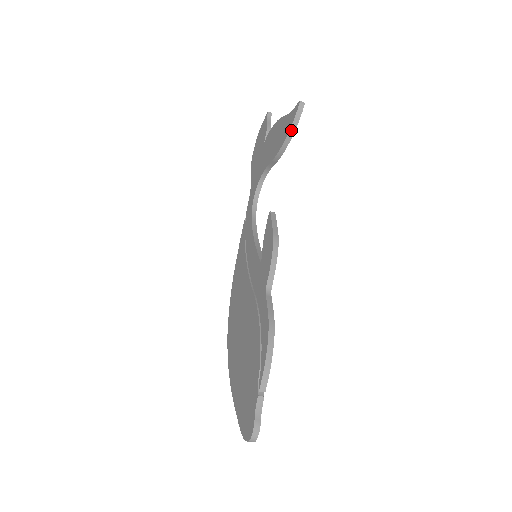
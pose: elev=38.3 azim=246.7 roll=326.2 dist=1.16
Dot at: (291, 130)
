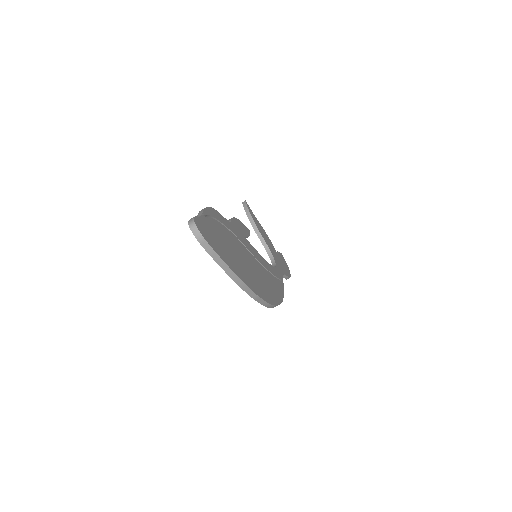
Dot at: (247, 212)
